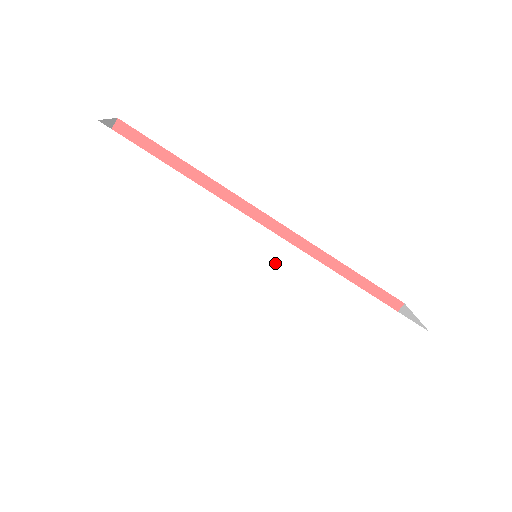
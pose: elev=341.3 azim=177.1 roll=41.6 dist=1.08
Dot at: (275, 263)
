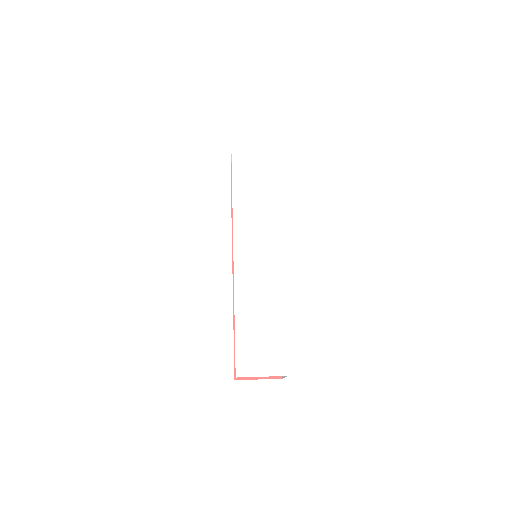
Dot at: (266, 256)
